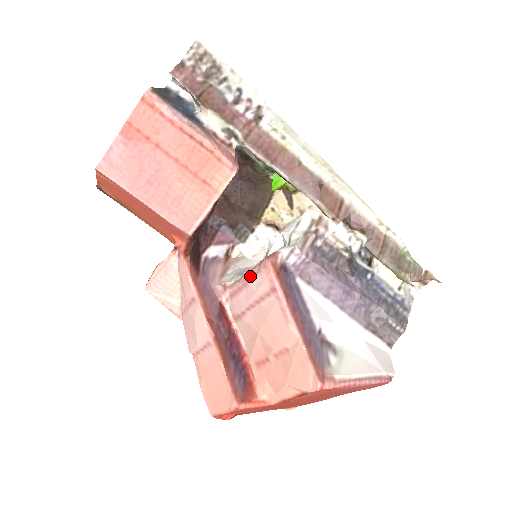
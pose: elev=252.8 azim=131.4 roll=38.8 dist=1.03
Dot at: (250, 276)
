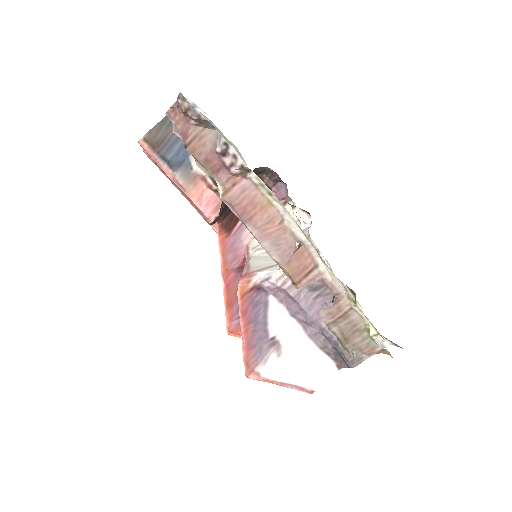
Dot at: (243, 272)
